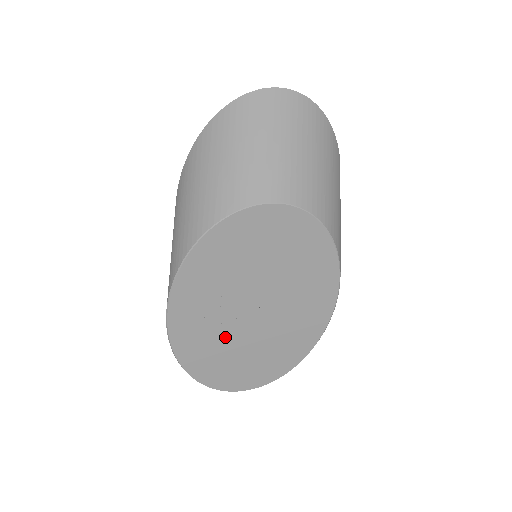
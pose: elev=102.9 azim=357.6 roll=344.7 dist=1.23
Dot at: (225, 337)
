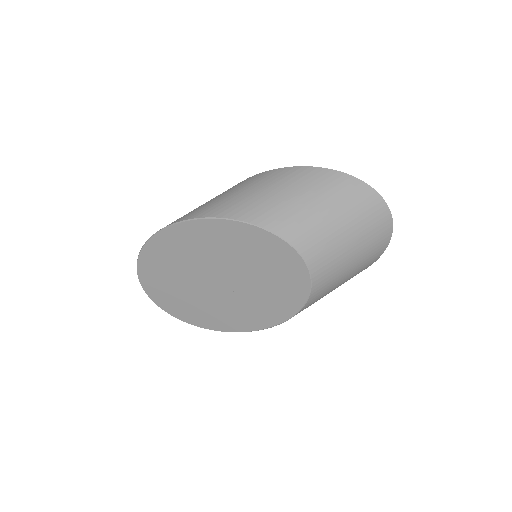
Dot at: (184, 270)
